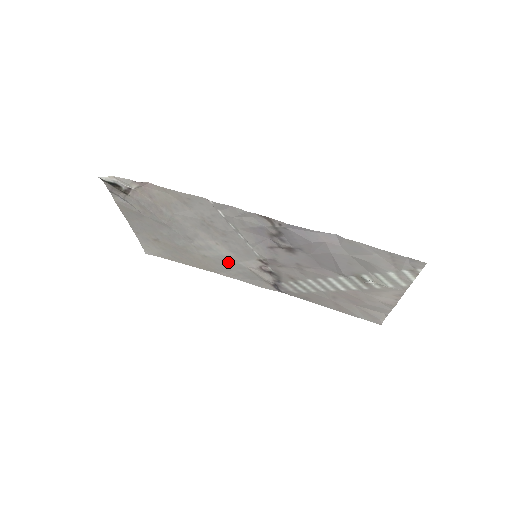
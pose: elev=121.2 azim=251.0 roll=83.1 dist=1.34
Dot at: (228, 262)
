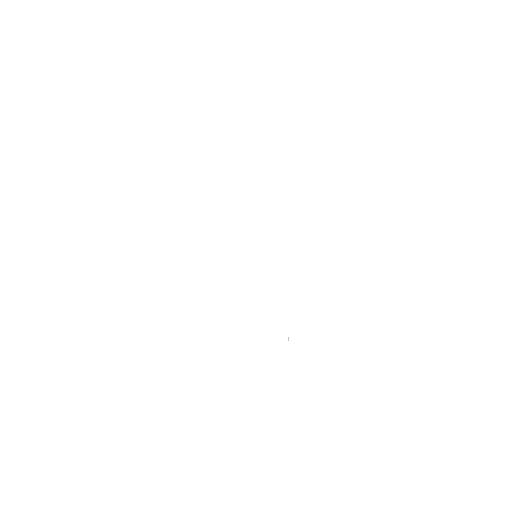
Dot at: occluded
